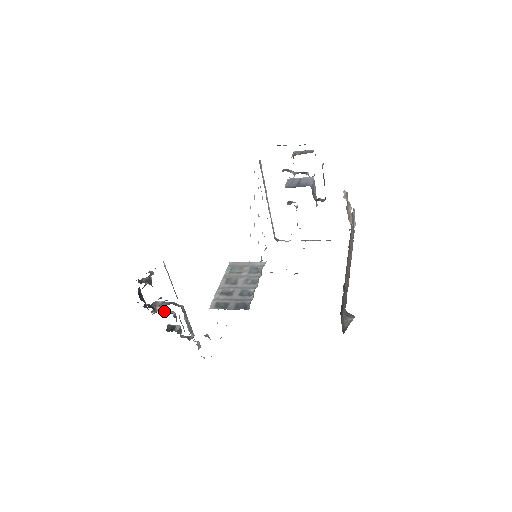
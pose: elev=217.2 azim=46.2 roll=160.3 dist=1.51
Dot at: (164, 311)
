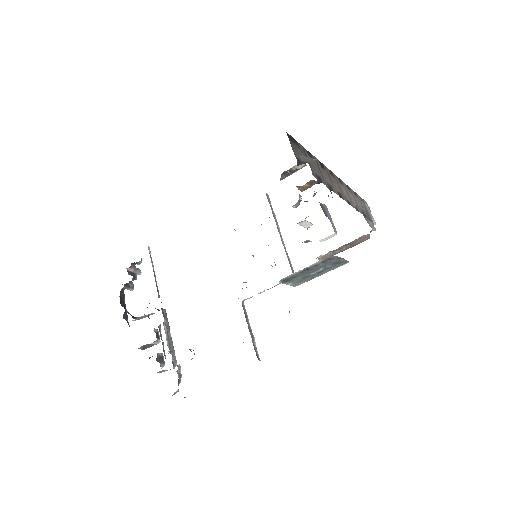
Dot at: occluded
